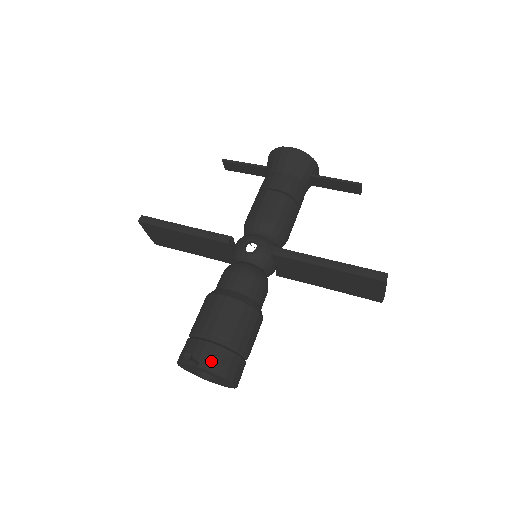
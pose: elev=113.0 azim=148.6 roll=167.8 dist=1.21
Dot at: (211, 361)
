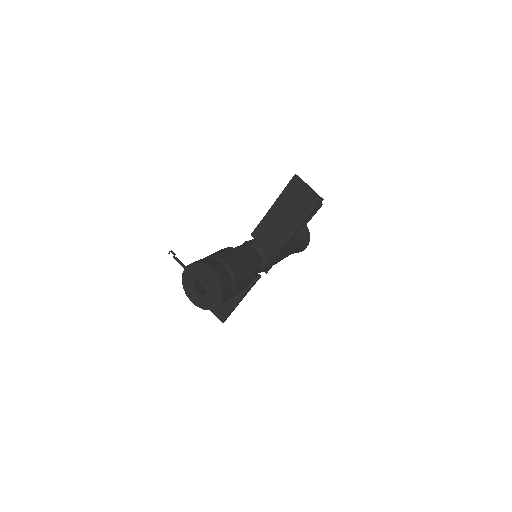
Dot at: occluded
